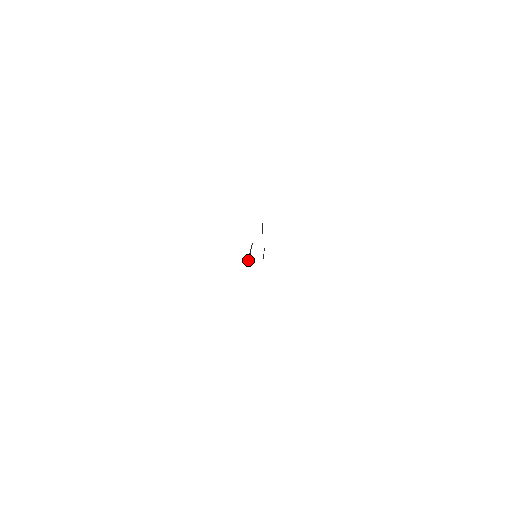
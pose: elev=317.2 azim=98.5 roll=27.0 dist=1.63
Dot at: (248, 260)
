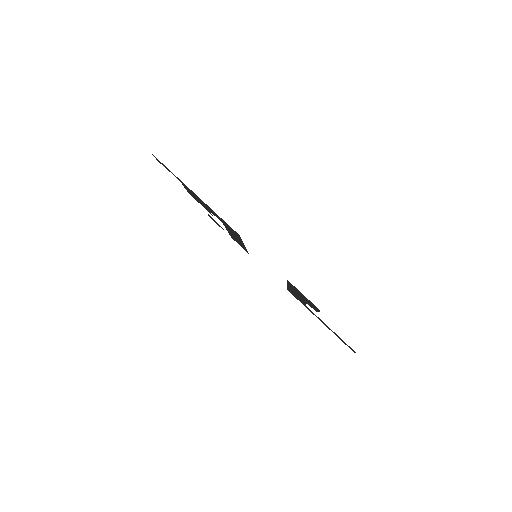
Dot at: (300, 300)
